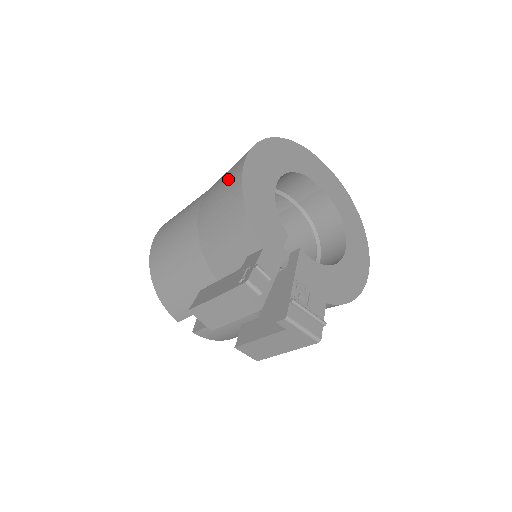
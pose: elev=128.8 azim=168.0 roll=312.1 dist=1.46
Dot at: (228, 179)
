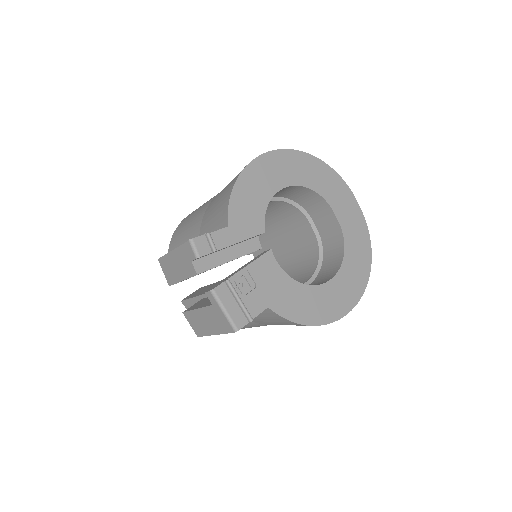
Dot at: occluded
